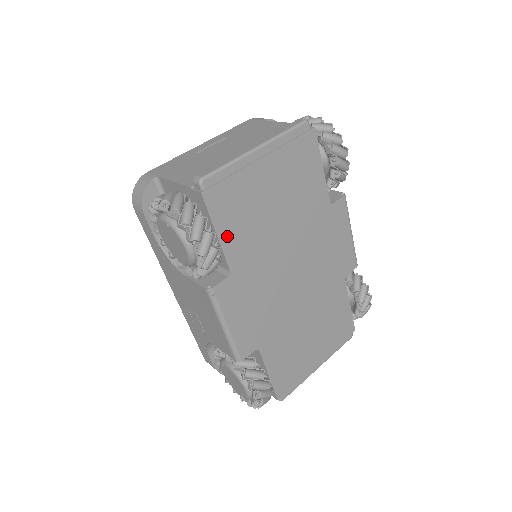
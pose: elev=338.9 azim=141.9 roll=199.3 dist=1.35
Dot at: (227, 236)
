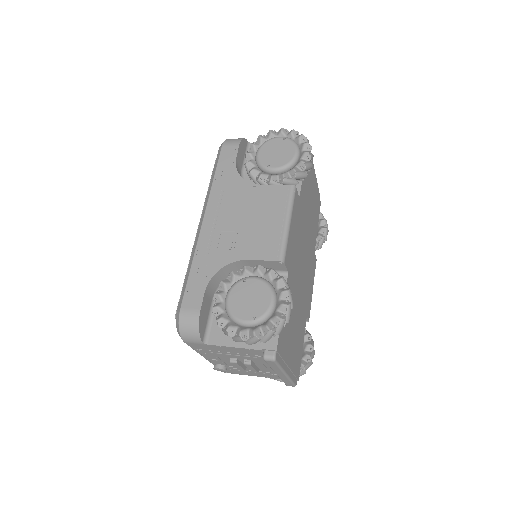
Dot at: occluded
